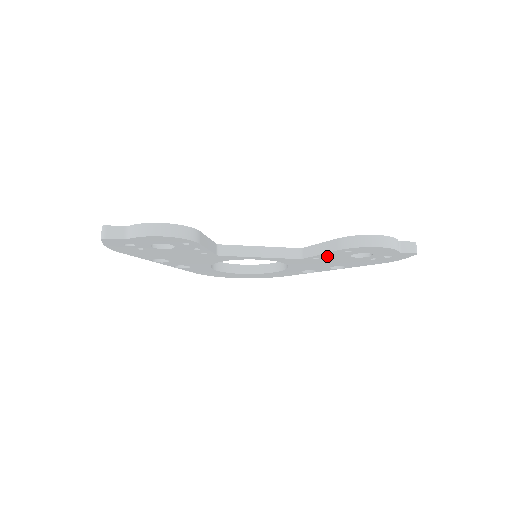
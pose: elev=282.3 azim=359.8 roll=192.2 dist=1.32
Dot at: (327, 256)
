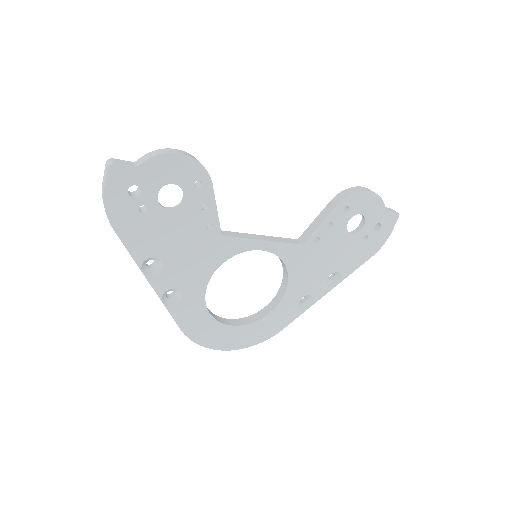
Dot at: (326, 230)
